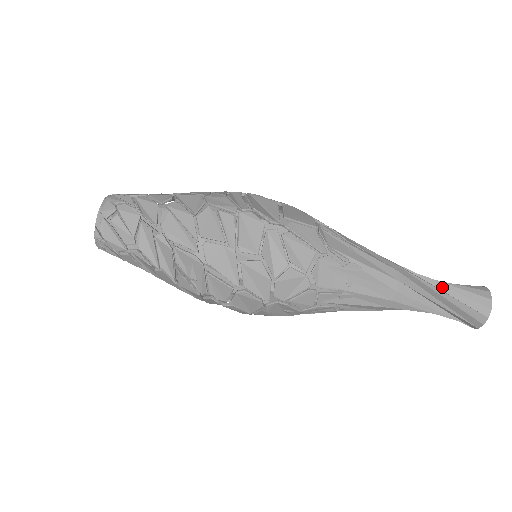
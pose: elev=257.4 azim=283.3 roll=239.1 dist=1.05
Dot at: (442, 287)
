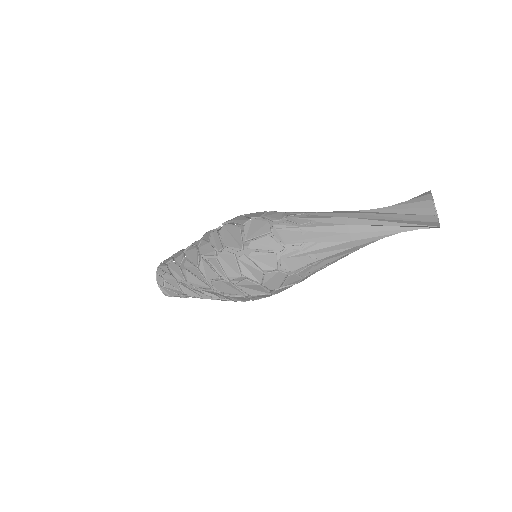
Dot at: (390, 215)
